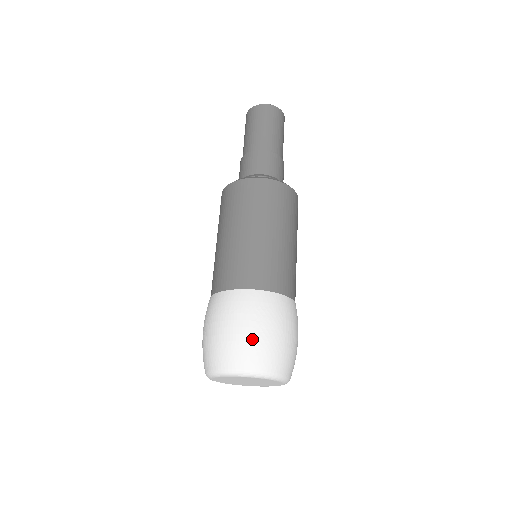
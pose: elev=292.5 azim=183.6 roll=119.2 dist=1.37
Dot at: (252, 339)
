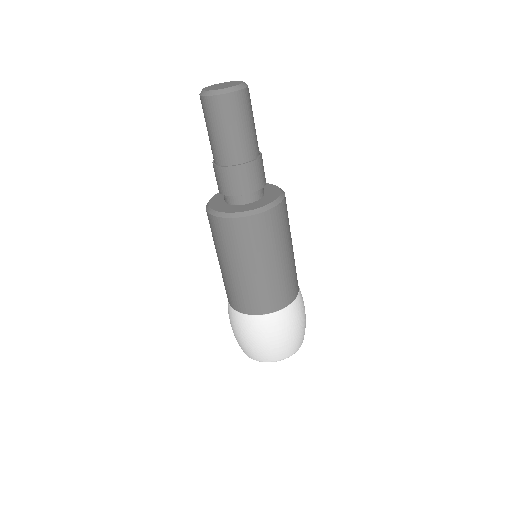
Dot at: (245, 345)
